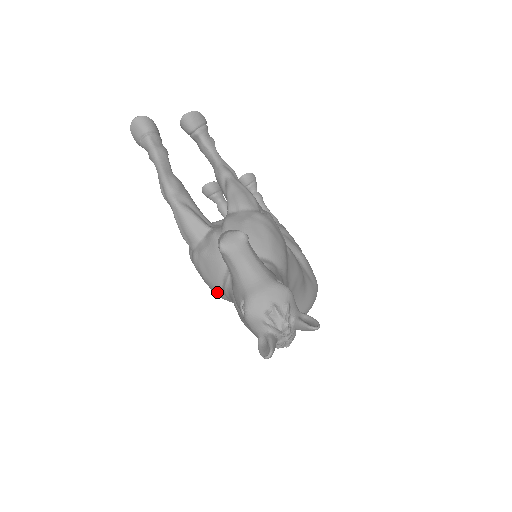
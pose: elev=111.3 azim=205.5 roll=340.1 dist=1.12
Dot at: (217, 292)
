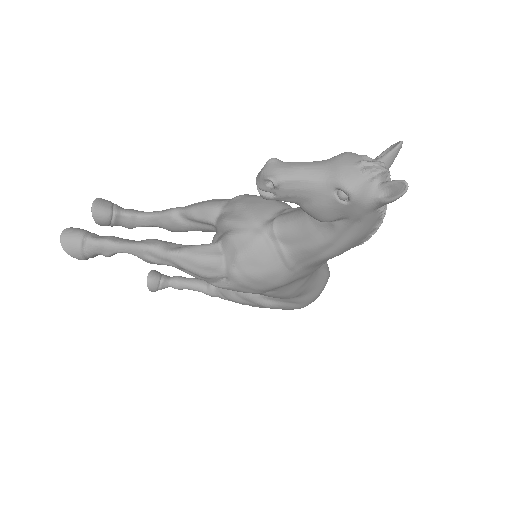
Dot at: (280, 276)
